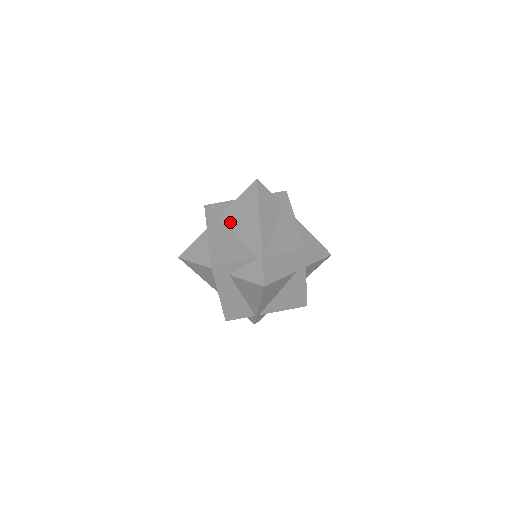
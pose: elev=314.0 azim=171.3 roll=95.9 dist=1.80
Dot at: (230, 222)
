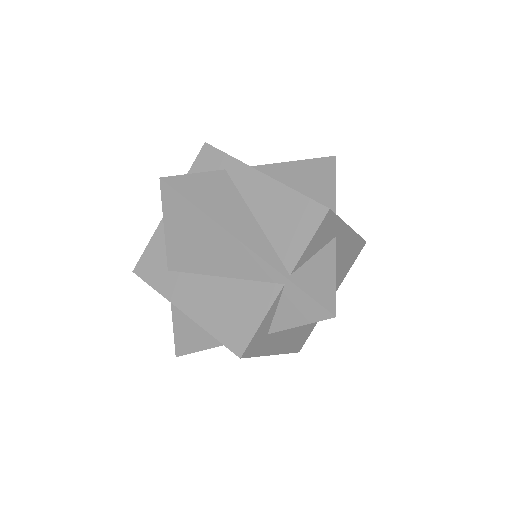
Dot at: (191, 267)
